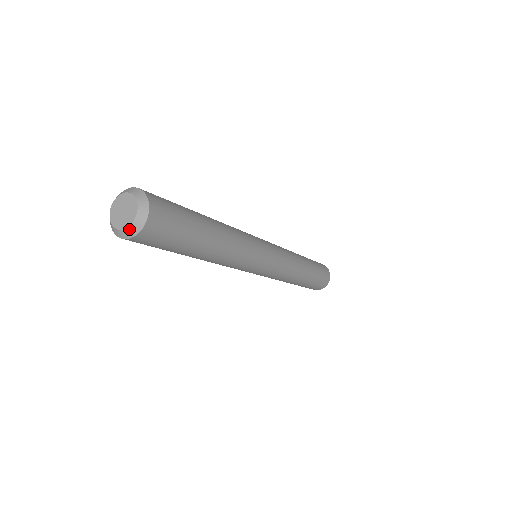
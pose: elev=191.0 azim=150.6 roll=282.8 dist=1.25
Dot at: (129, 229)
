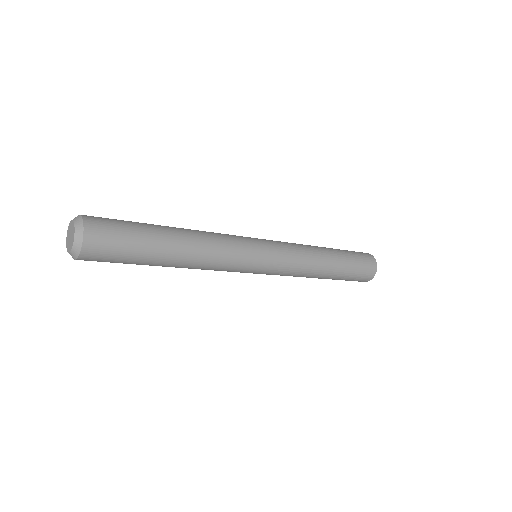
Dot at: (76, 240)
